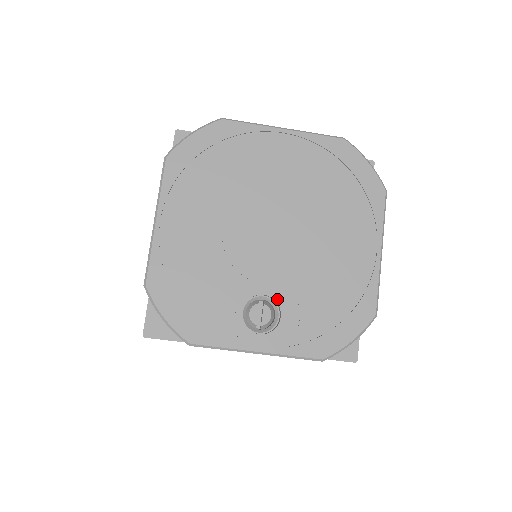
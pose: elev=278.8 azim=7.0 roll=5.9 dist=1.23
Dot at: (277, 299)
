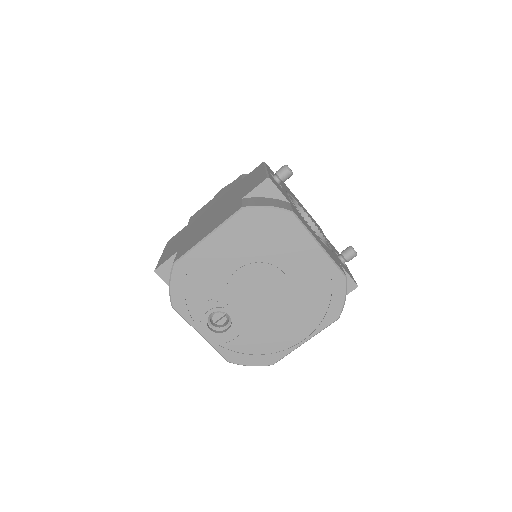
Dot at: (233, 322)
